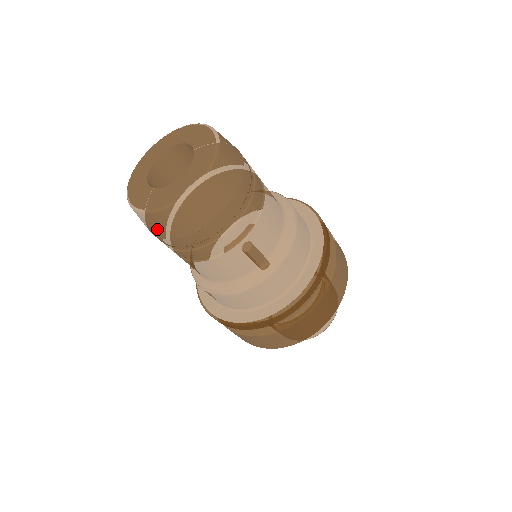
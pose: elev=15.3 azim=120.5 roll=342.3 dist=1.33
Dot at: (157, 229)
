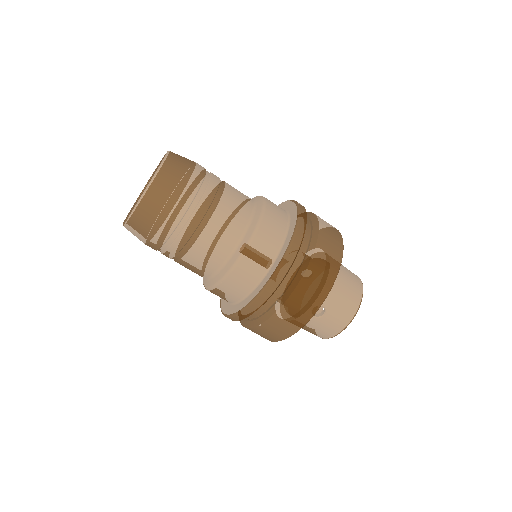
Dot at: occluded
